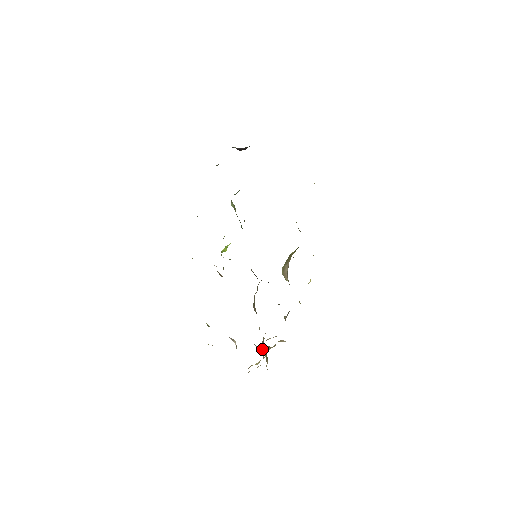
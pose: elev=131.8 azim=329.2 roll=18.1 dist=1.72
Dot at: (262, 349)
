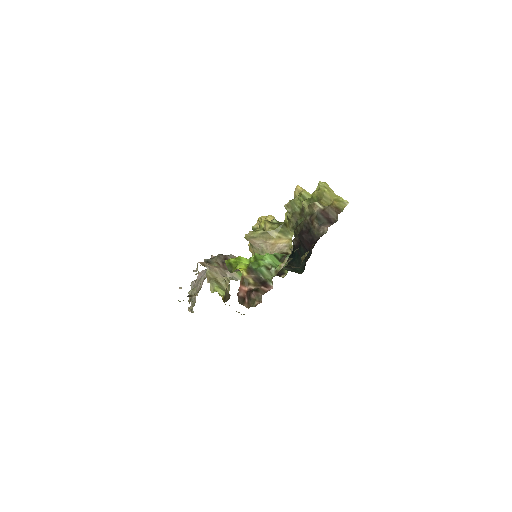
Dot at: occluded
